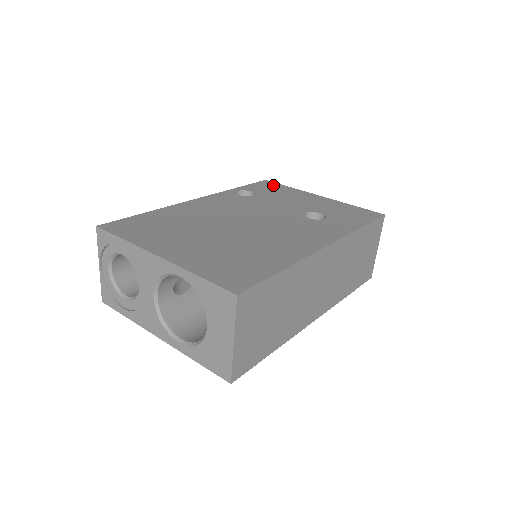
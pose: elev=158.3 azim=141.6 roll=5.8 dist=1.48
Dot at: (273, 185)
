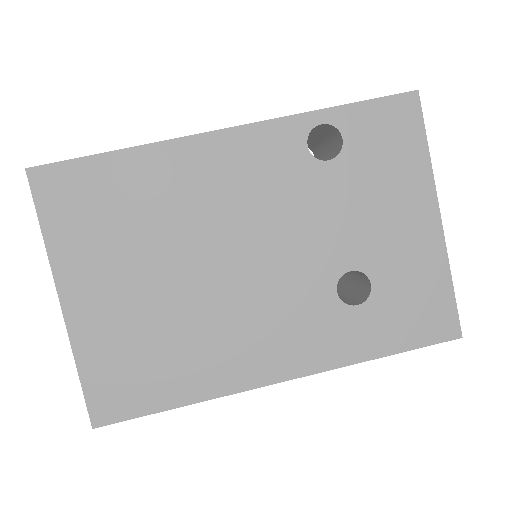
Dot at: (406, 127)
